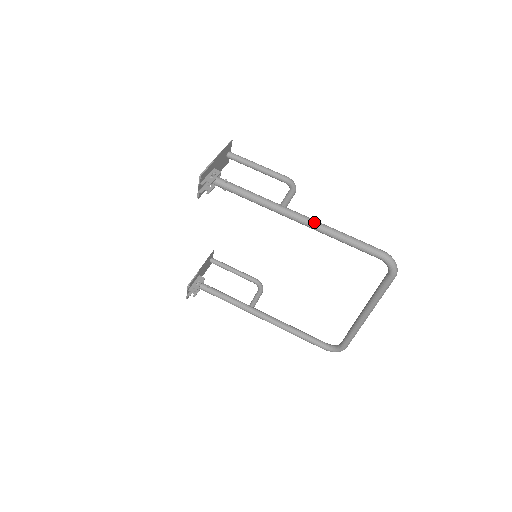
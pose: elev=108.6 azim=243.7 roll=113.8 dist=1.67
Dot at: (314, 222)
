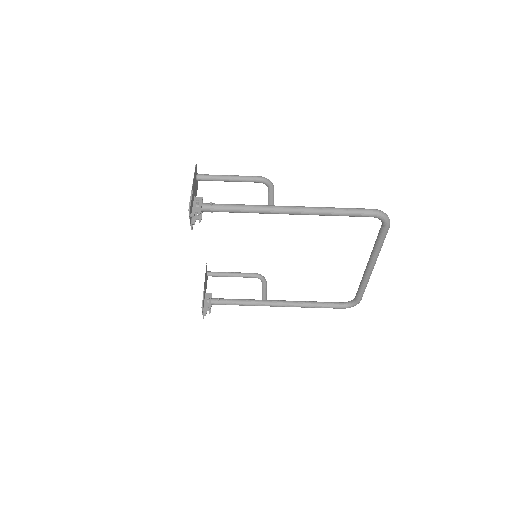
Dot at: (305, 209)
